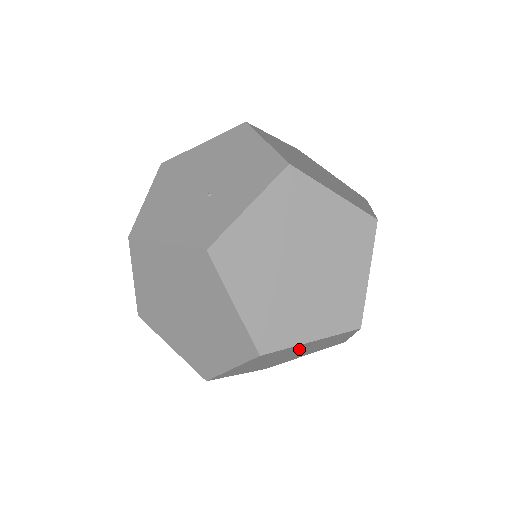
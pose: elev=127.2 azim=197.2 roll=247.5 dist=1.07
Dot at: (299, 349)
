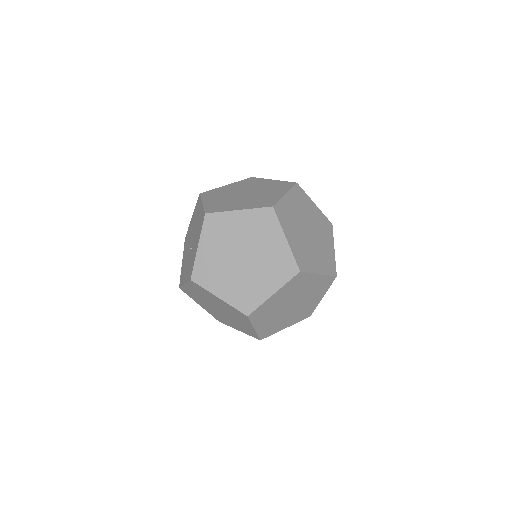
Dot at: (284, 300)
